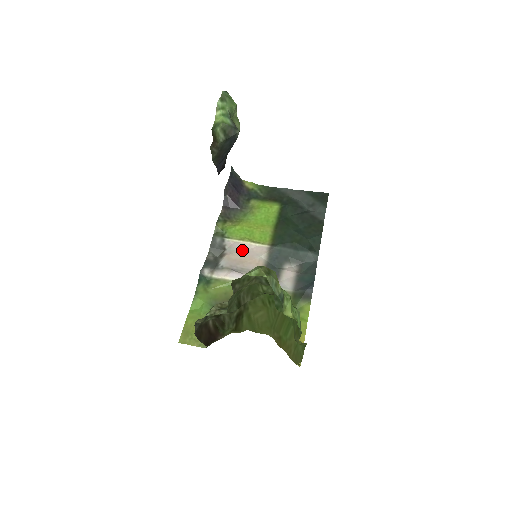
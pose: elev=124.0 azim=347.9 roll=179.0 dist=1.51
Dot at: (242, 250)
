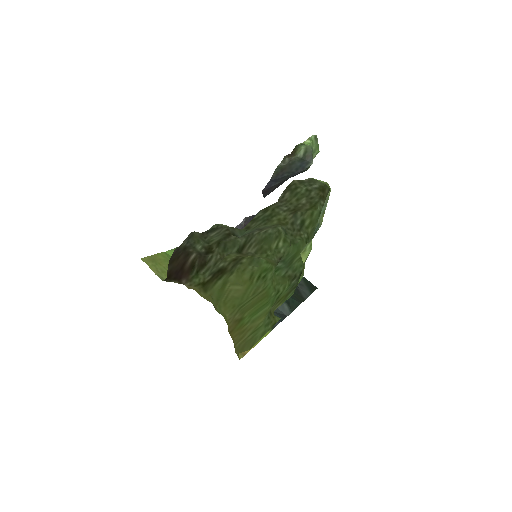
Dot at: occluded
